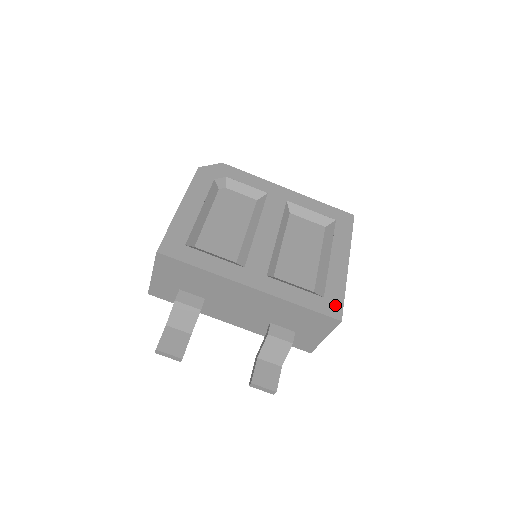
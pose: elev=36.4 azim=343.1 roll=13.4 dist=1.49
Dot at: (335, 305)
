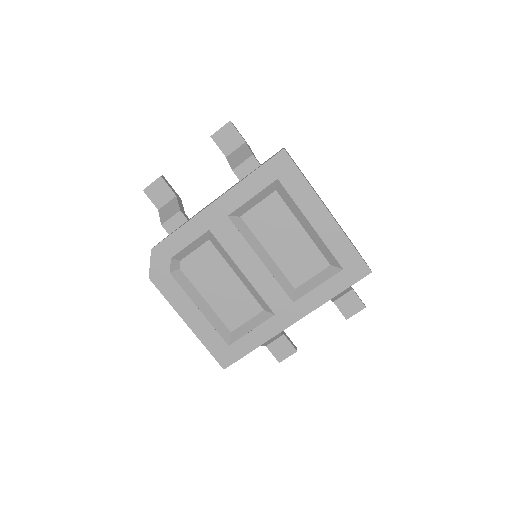
Dot at: (356, 265)
